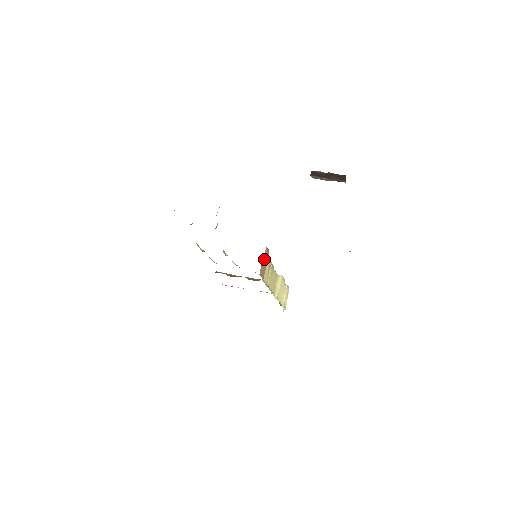
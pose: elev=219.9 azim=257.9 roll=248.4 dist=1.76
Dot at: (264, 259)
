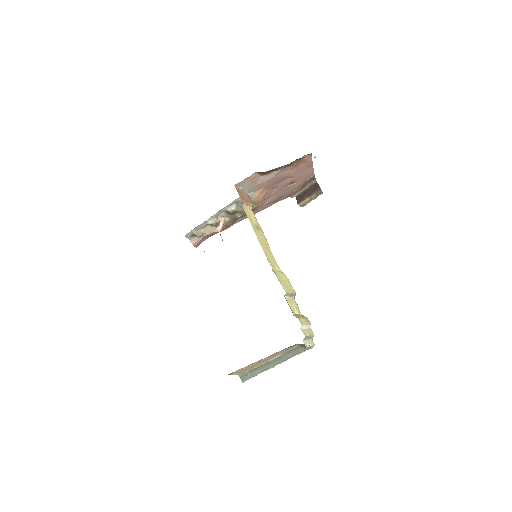
Dot at: (244, 194)
